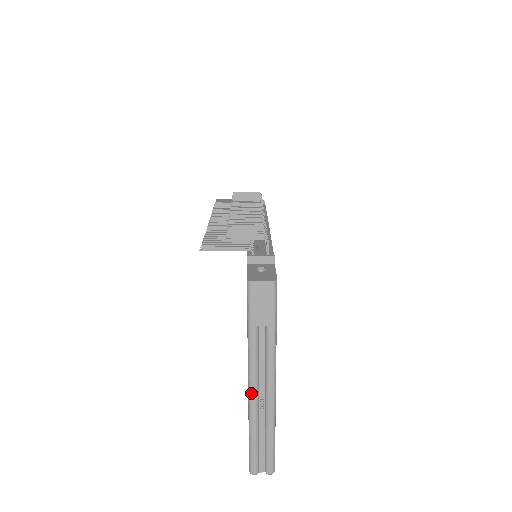
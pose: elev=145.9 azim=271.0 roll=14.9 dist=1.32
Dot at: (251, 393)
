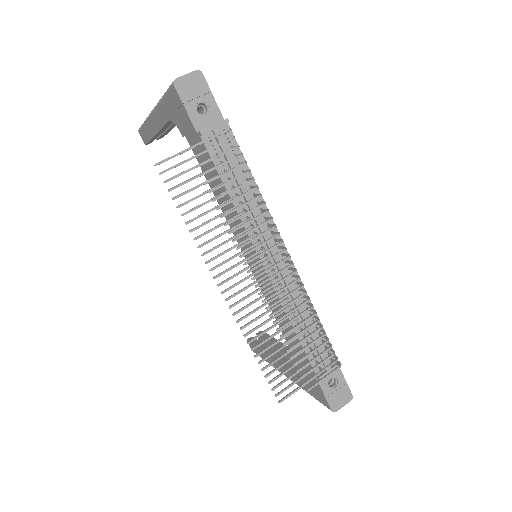
Dot at: occluded
